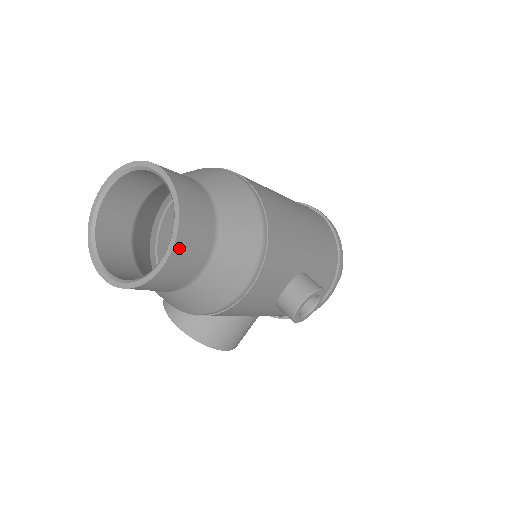
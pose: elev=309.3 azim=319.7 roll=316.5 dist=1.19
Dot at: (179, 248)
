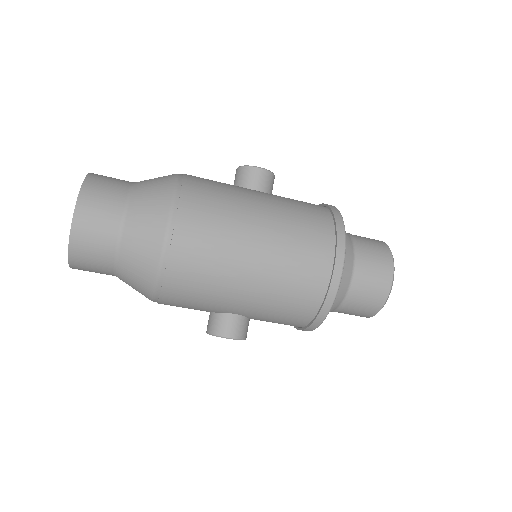
Dot at: (76, 267)
